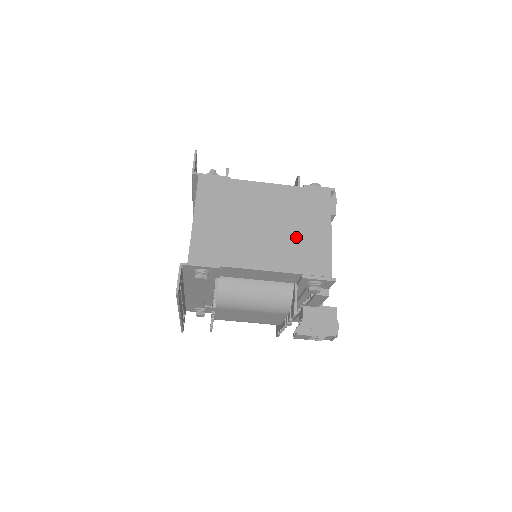
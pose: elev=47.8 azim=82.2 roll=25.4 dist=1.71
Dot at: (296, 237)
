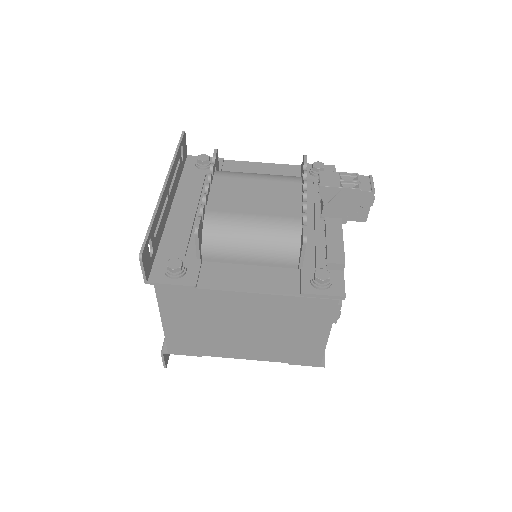
Dot at: occluded
